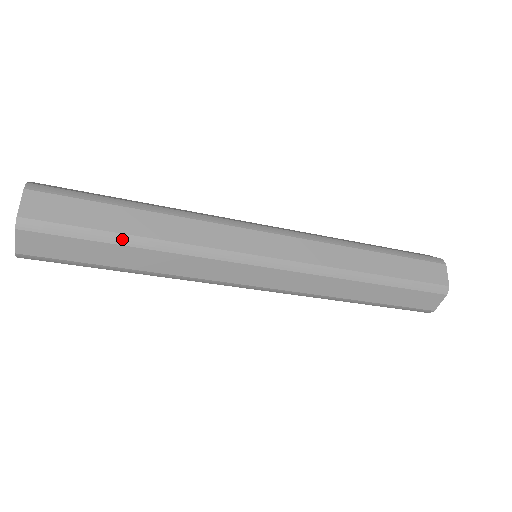
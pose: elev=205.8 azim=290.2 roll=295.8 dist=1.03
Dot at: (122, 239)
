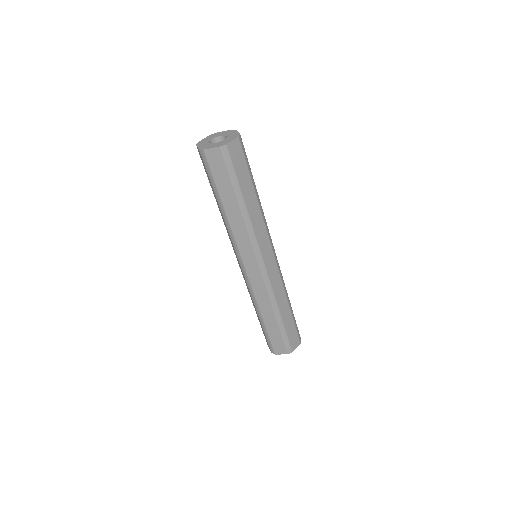
Dot at: (240, 196)
